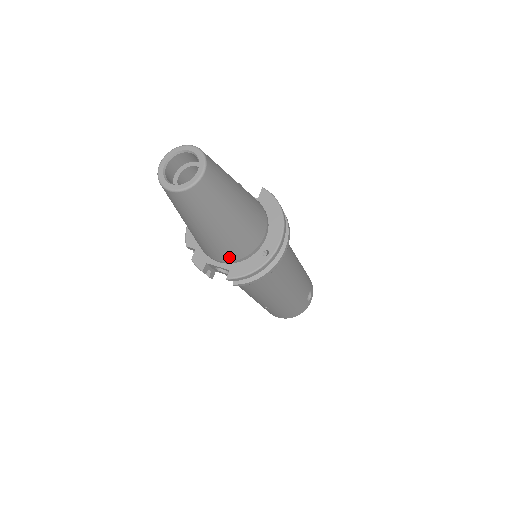
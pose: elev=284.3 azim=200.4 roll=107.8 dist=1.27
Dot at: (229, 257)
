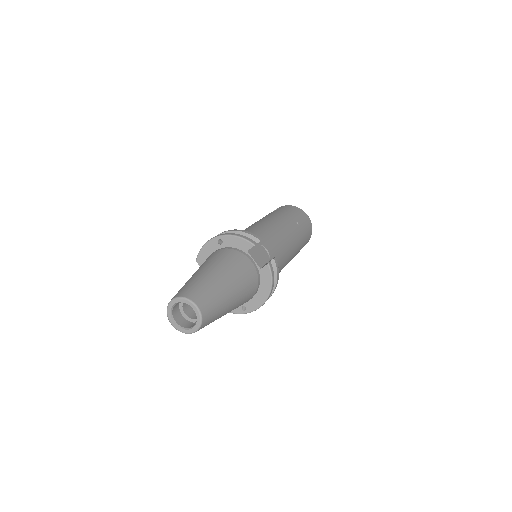
Dot at: occluded
